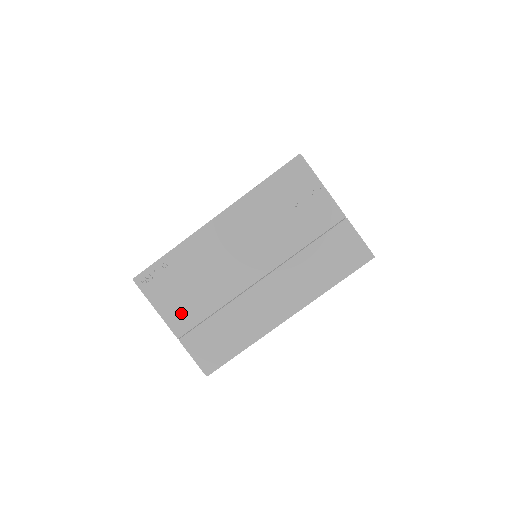
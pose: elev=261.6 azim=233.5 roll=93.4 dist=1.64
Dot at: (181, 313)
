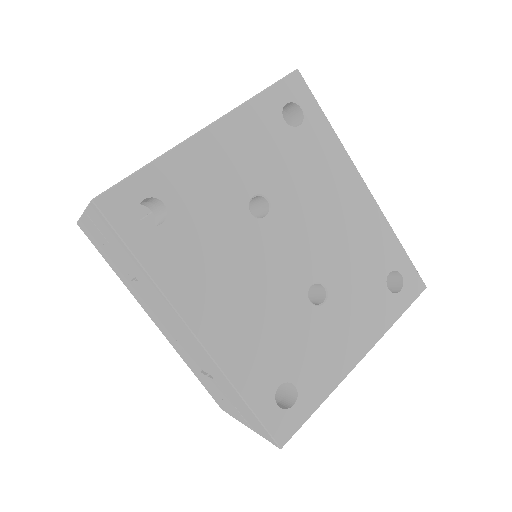
Dot at: occluded
